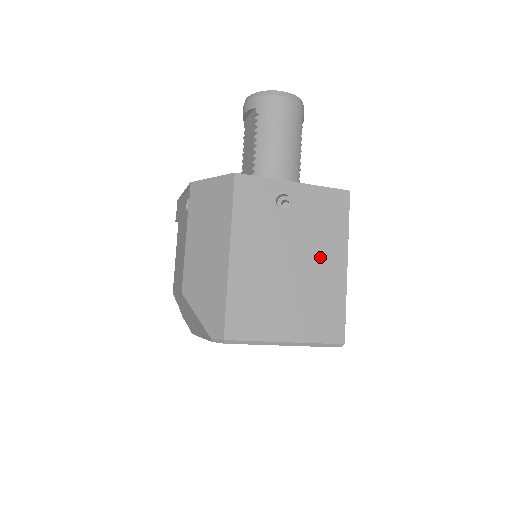
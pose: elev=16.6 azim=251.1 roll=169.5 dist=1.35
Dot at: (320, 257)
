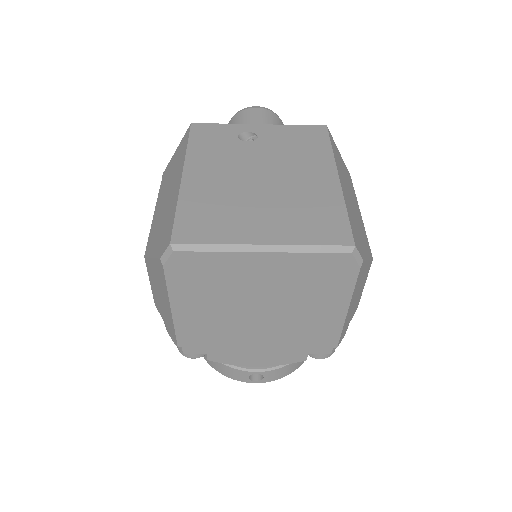
Dot at: (299, 171)
